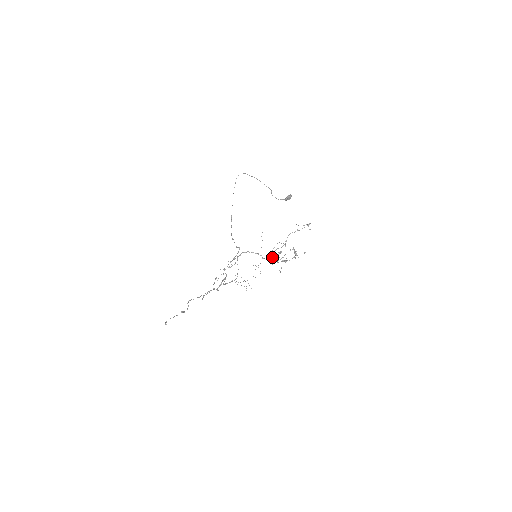
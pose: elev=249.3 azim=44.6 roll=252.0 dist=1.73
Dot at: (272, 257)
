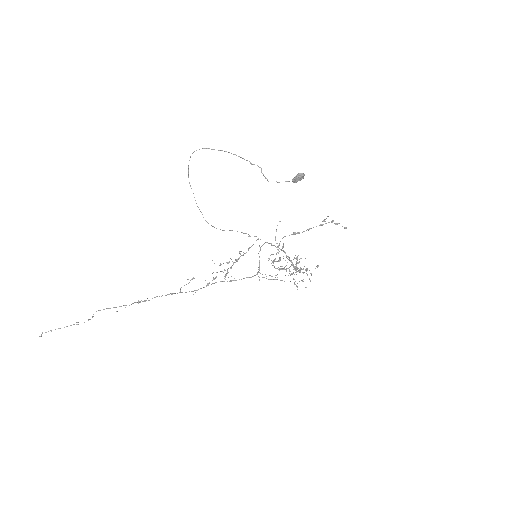
Dot at: (273, 262)
